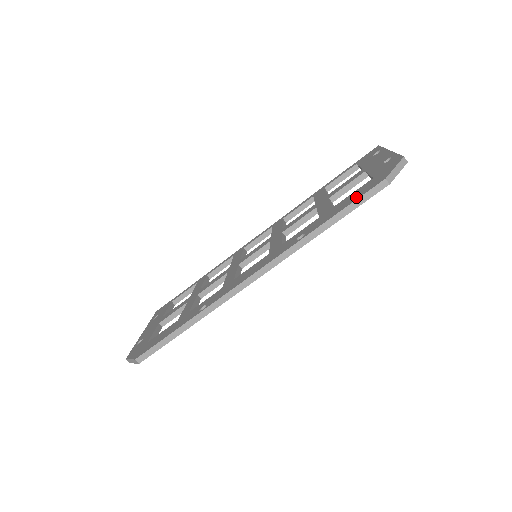
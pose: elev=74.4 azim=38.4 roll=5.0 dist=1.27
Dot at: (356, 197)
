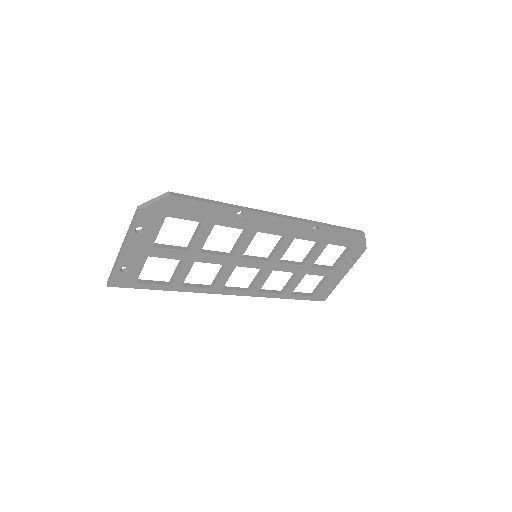
Dot at: occluded
